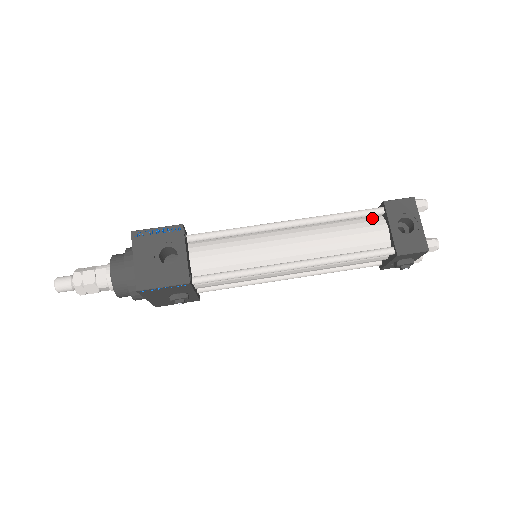
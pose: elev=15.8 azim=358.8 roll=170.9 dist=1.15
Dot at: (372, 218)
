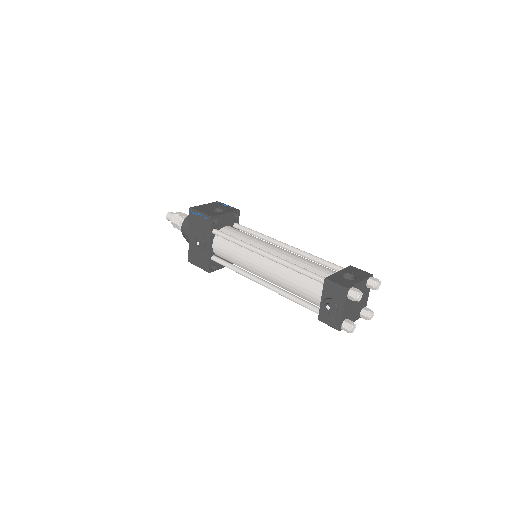
Dot at: occluded
